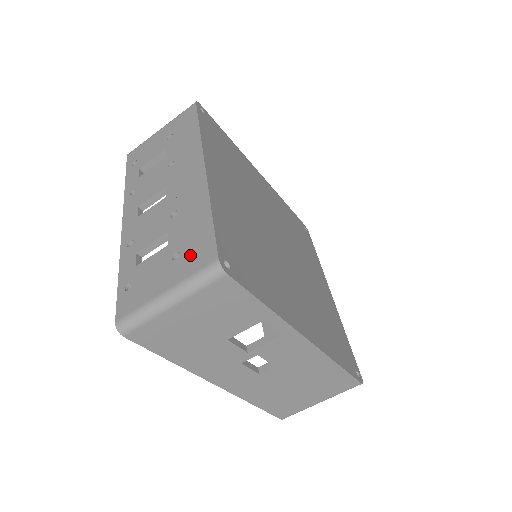
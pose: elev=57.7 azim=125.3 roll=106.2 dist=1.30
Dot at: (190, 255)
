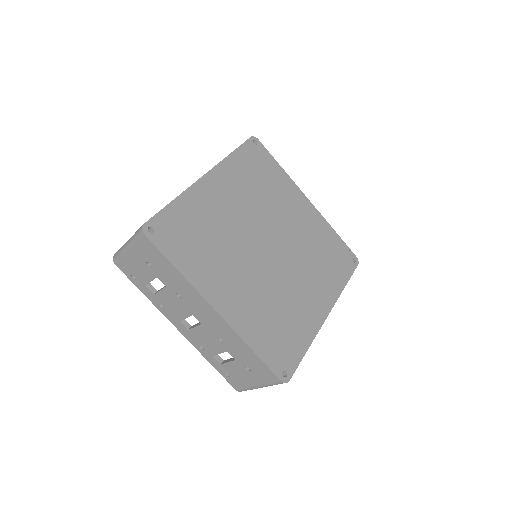
Dot at: (259, 373)
